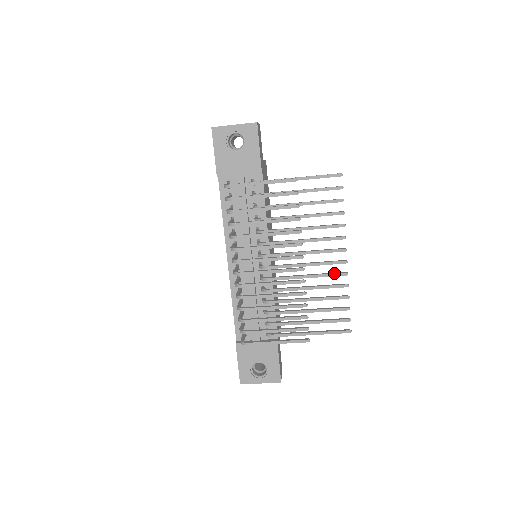
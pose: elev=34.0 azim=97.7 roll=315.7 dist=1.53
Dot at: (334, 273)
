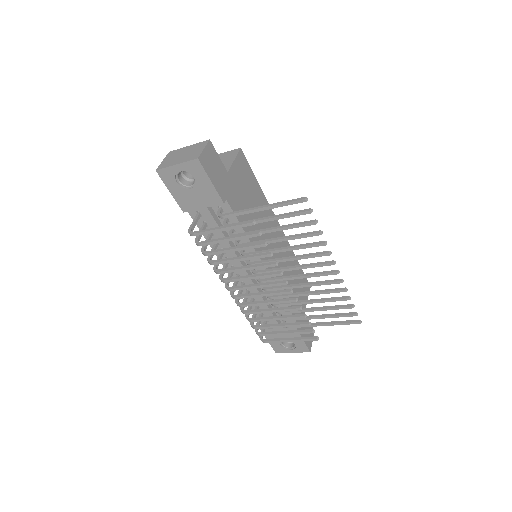
Dot at: (328, 282)
